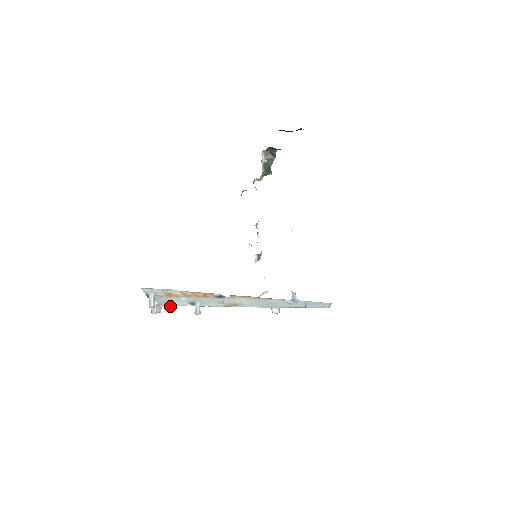
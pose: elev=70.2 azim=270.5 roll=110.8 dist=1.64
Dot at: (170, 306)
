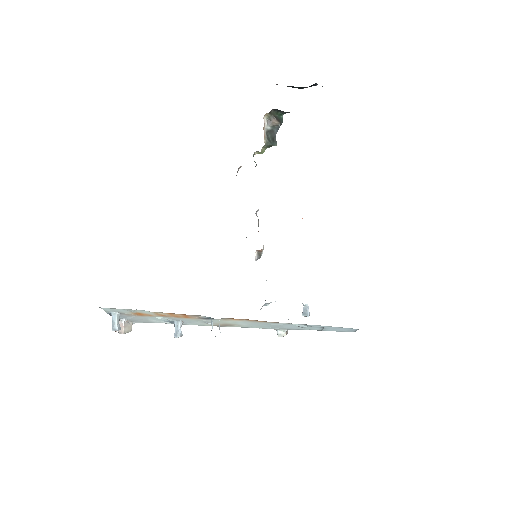
Dot at: occluded
